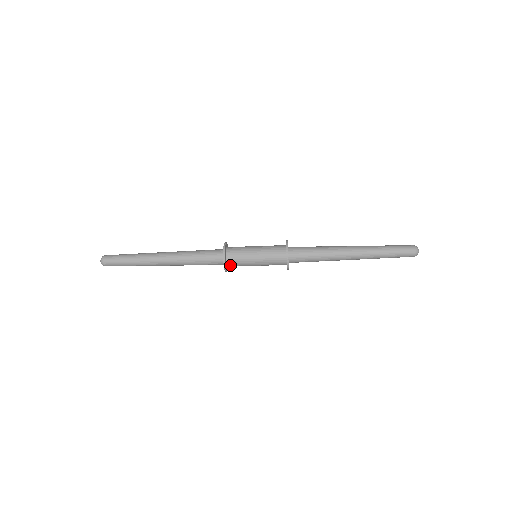
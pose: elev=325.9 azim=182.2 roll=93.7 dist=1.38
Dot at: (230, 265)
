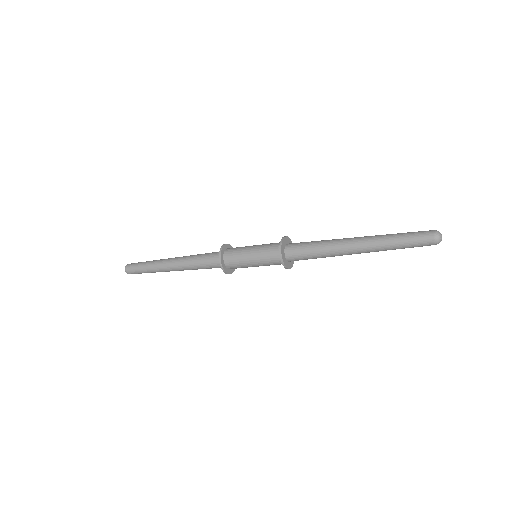
Dot at: (229, 265)
